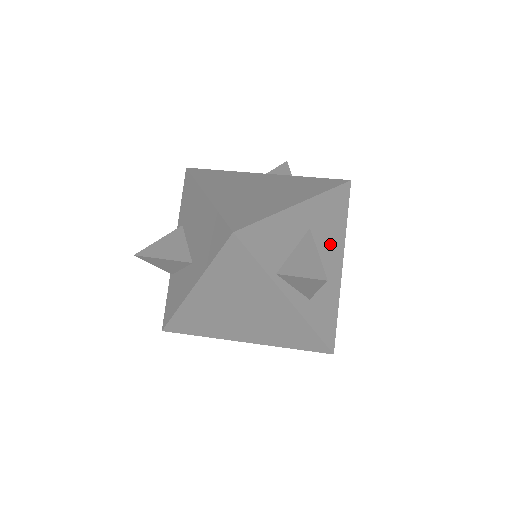
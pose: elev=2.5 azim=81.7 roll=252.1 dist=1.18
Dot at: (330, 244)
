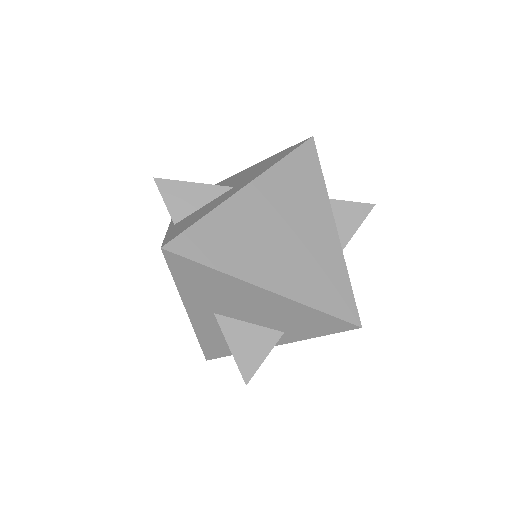
Dot at: occluded
